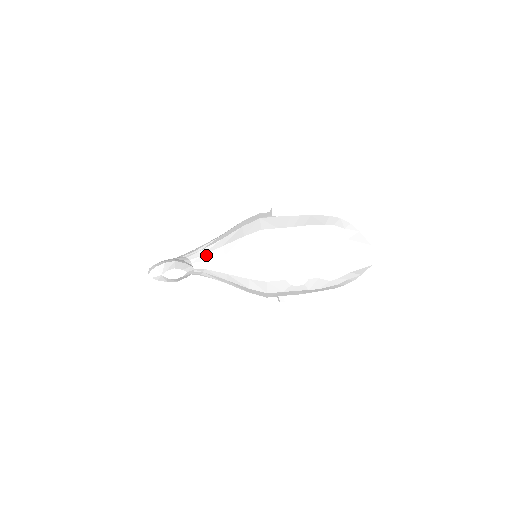
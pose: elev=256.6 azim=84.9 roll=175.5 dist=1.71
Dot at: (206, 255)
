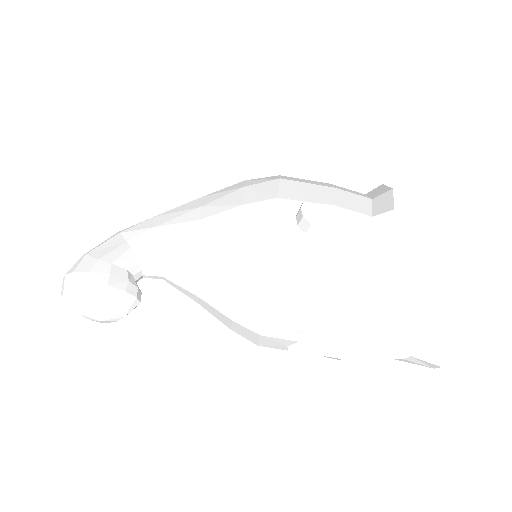
Dot at: (168, 261)
